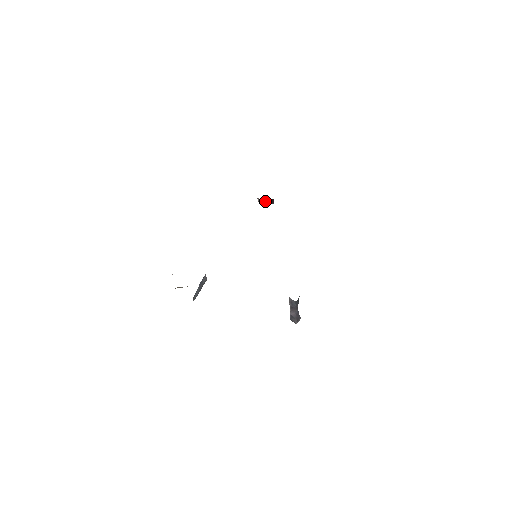
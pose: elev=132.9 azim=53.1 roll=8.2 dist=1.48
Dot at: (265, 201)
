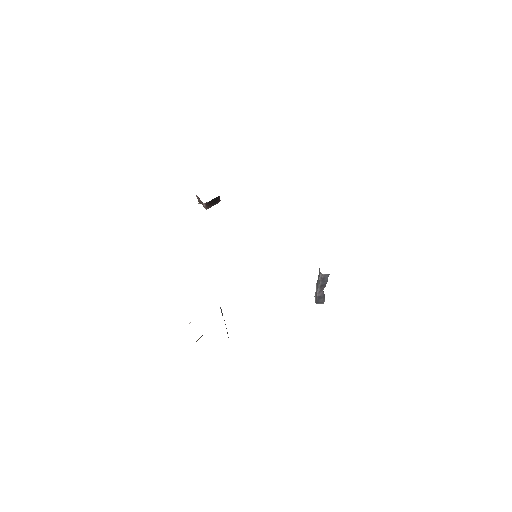
Dot at: (211, 203)
